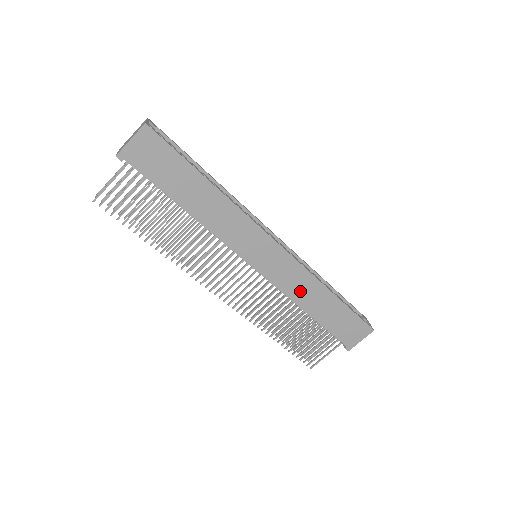
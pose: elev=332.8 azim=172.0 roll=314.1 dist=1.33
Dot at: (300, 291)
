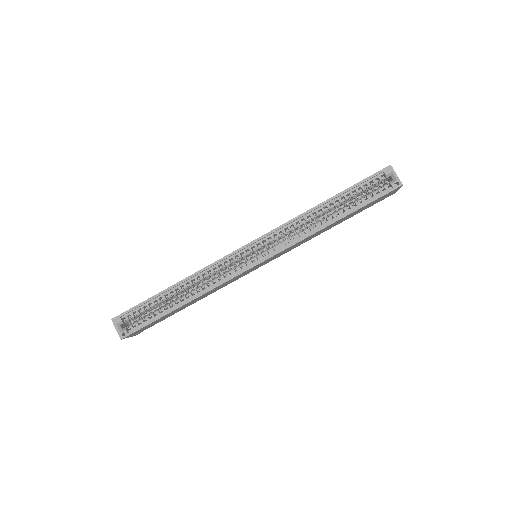
Dot at: (309, 238)
